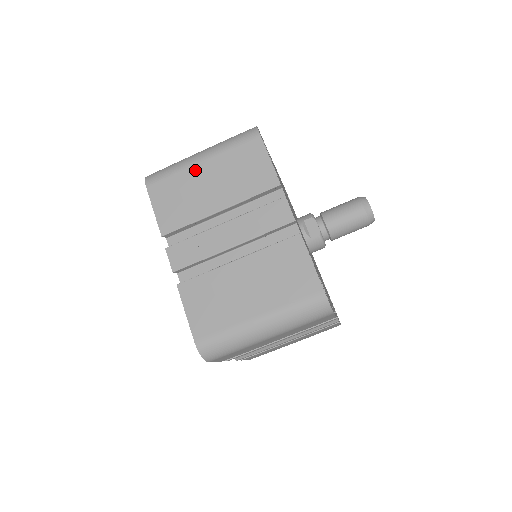
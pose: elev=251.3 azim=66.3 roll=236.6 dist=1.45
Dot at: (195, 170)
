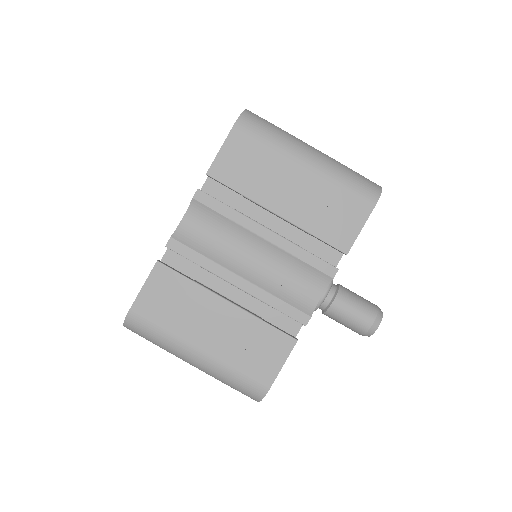
Dot at: occluded
